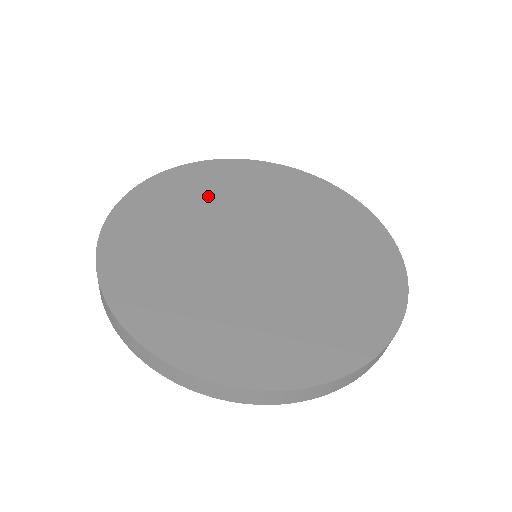
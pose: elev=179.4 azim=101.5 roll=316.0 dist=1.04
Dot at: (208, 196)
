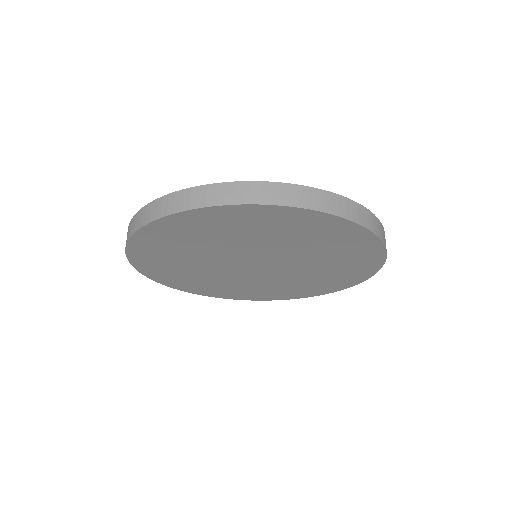
Dot at: occluded
